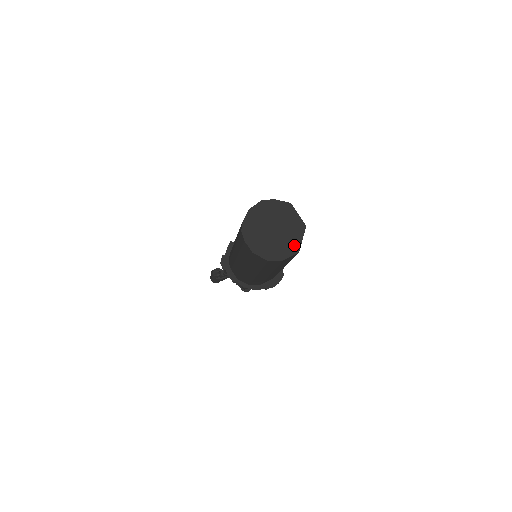
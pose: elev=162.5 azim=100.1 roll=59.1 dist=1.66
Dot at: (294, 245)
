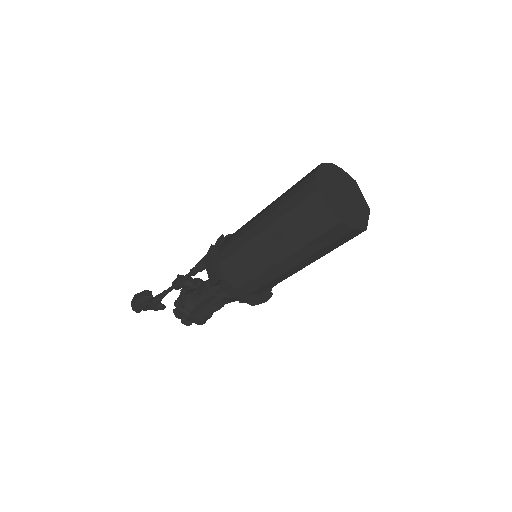
Dot at: (362, 220)
